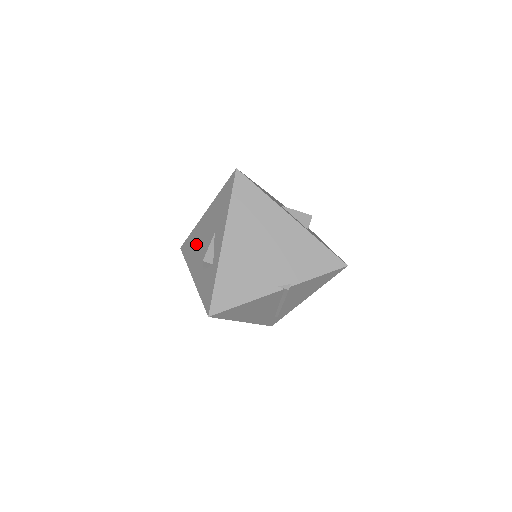
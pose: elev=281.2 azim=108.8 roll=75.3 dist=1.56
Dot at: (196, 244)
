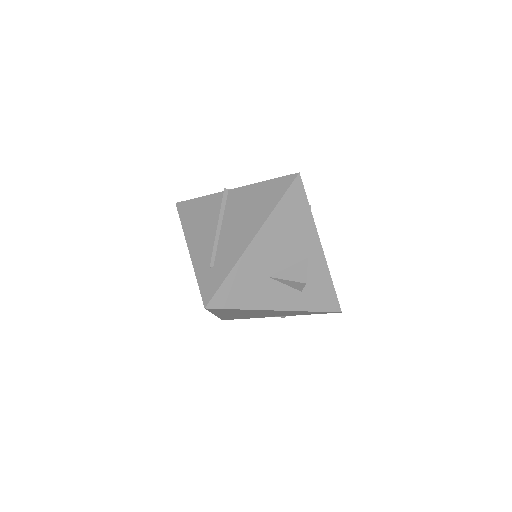
Dot at: occluded
